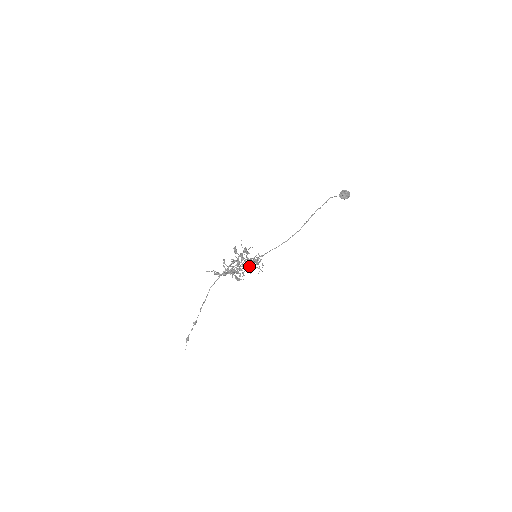
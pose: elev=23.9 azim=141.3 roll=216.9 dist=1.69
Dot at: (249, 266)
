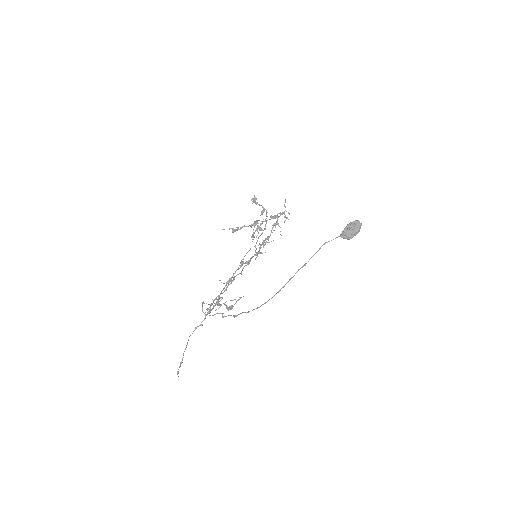
Dot at: (228, 310)
